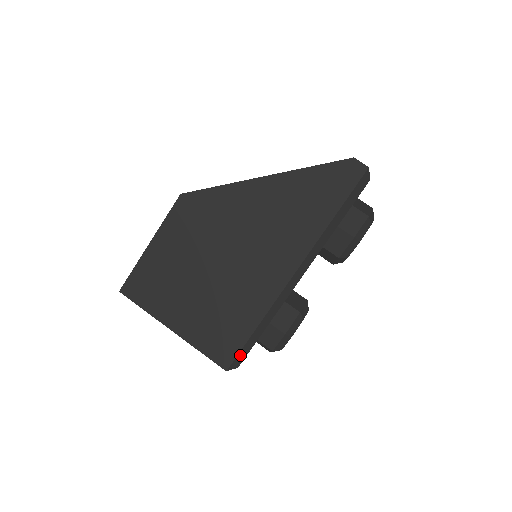
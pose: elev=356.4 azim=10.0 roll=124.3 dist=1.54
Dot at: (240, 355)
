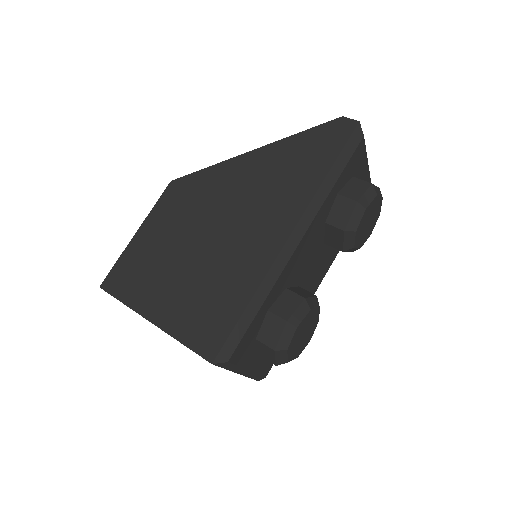
Dot at: (229, 342)
